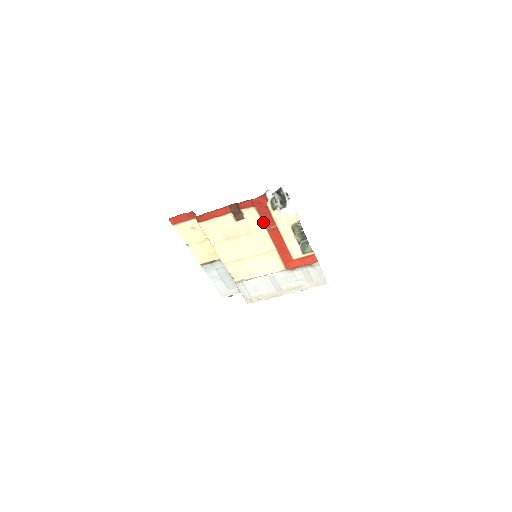
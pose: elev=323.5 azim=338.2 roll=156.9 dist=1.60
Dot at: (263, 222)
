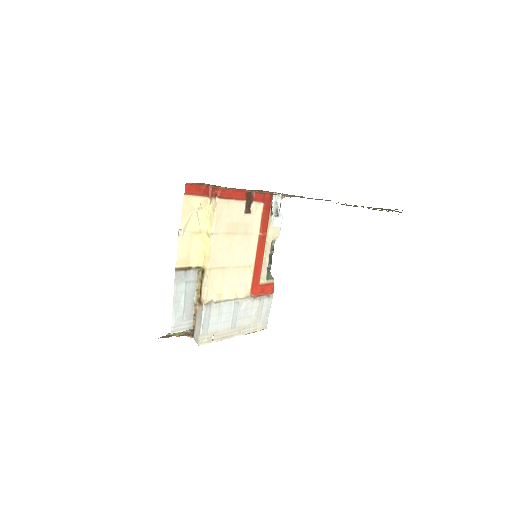
Dot at: (261, 225)
